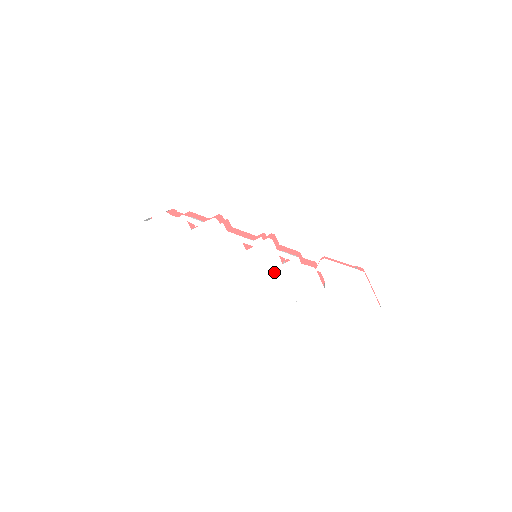
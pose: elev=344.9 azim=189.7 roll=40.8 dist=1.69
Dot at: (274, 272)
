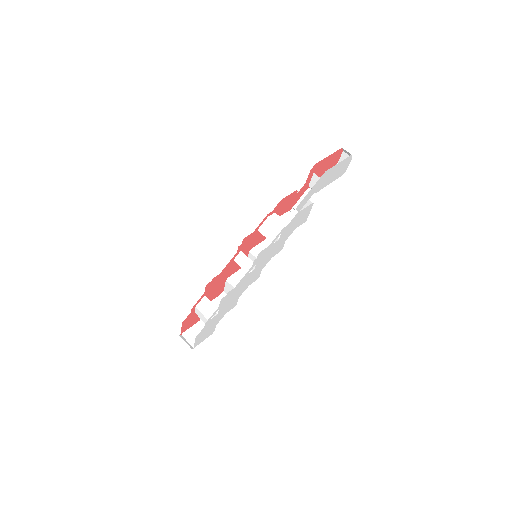
Dot at: (279, 245)
